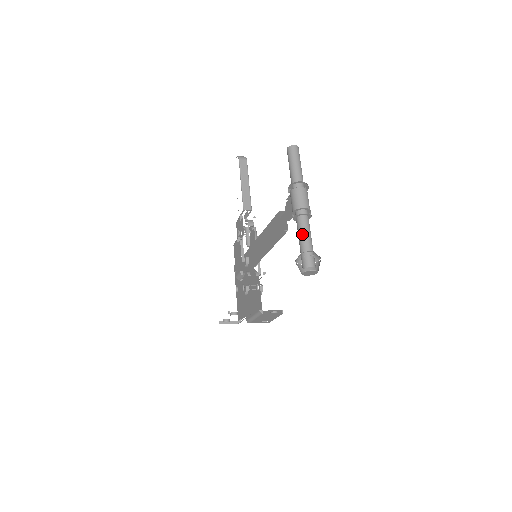
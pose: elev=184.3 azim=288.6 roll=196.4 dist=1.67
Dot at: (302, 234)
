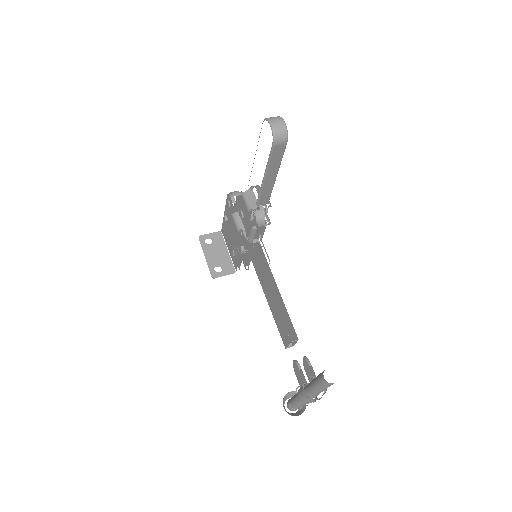
Dot at: (298, 405)
